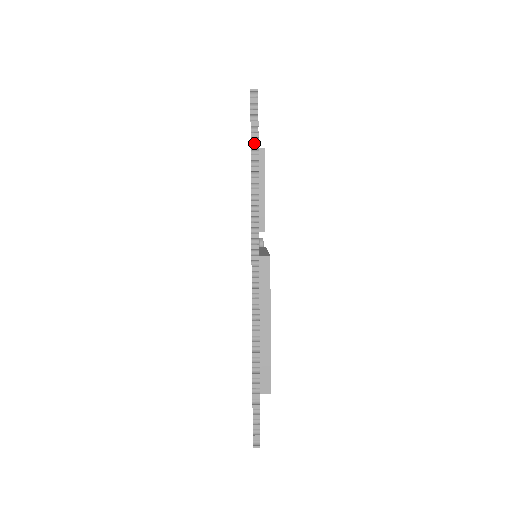
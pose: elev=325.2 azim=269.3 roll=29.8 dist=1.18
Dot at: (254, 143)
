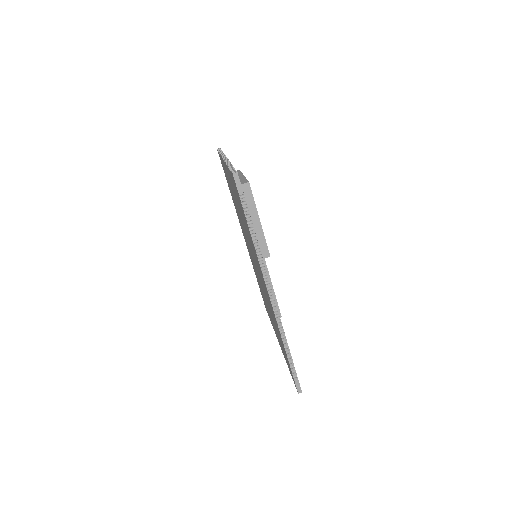
Dot at: occluded
